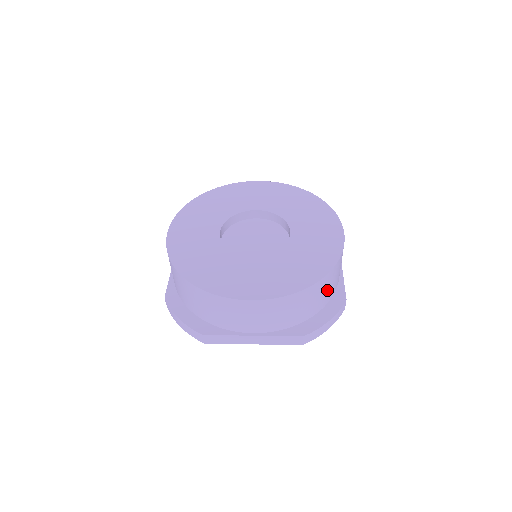
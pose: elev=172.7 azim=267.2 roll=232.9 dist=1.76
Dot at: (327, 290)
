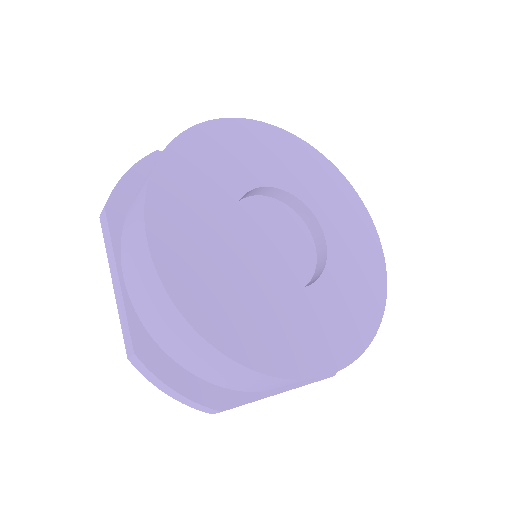
Dot at: occluded
